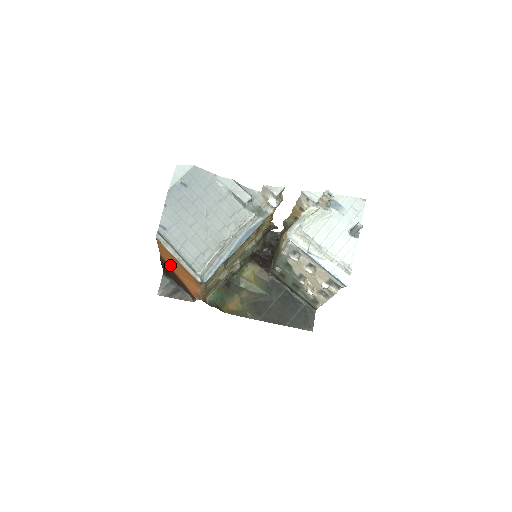
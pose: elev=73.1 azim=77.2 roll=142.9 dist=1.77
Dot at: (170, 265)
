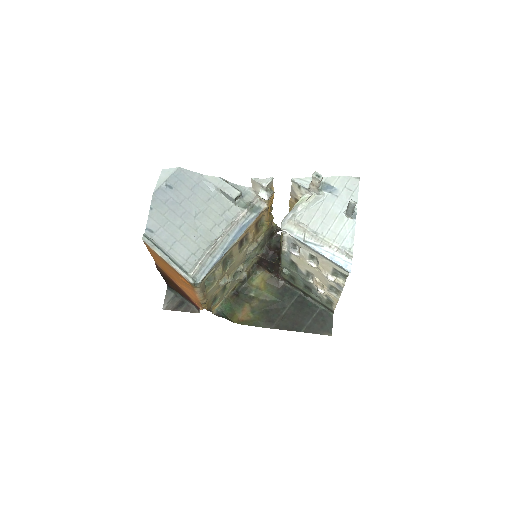
Dot at: (167, 273)
